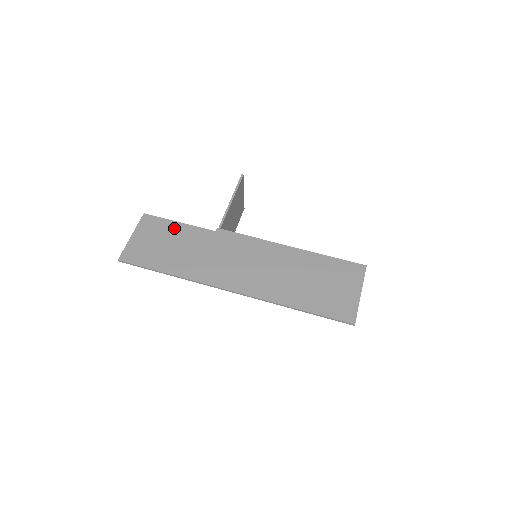
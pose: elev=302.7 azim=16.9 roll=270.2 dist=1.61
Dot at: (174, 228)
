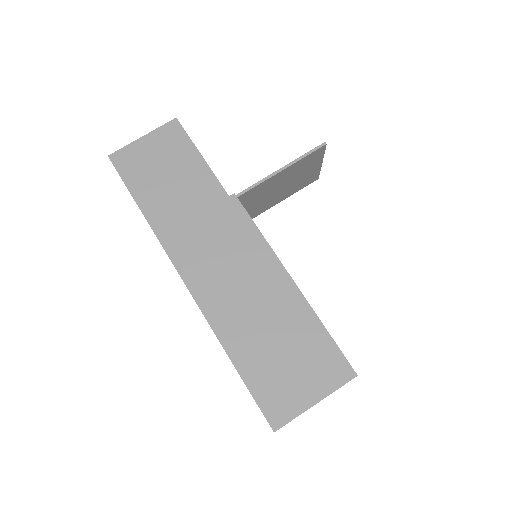
Dot at: (191, 159)
